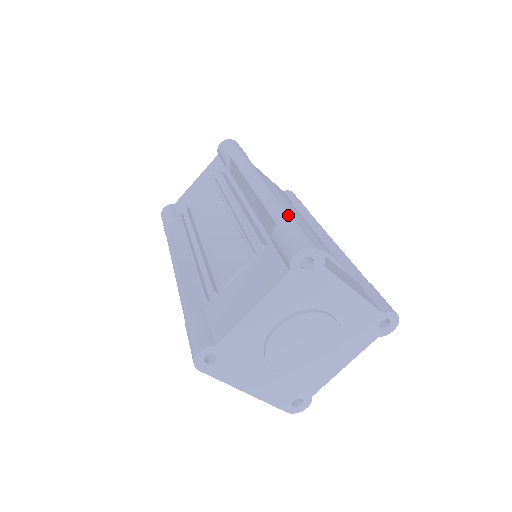
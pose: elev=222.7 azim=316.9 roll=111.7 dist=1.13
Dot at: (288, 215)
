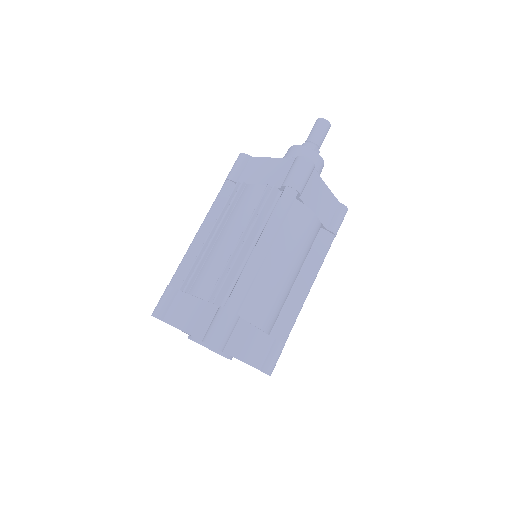
Dot at: (237, 305)
